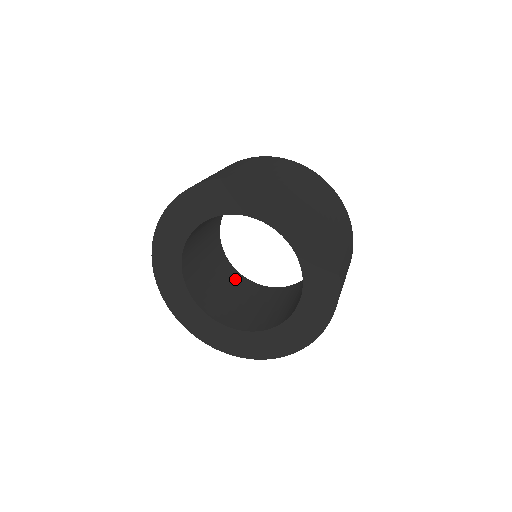
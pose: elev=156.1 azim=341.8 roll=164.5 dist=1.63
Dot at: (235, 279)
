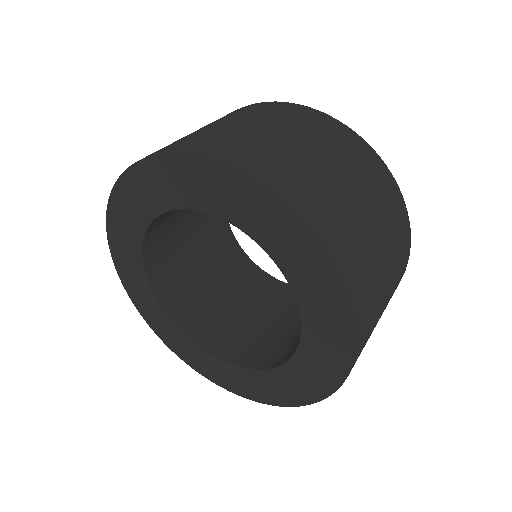
Dot at: (293, 298)
